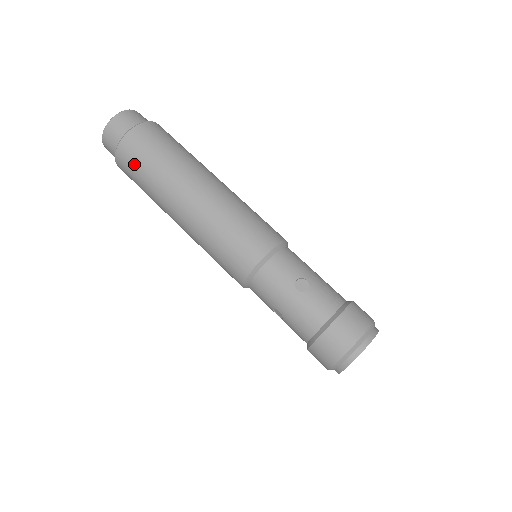
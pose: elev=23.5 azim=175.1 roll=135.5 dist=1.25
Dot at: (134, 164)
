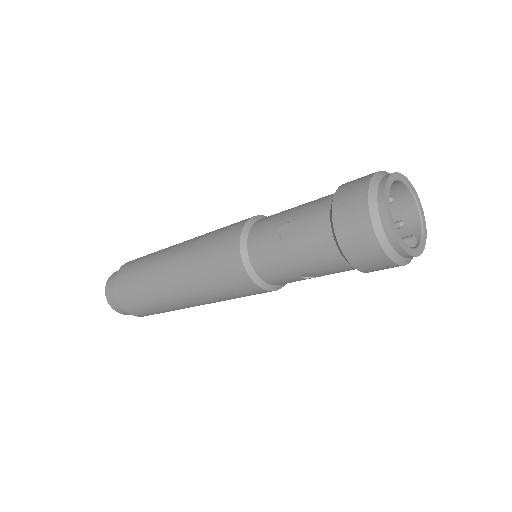
Dot at: (135, 304)
